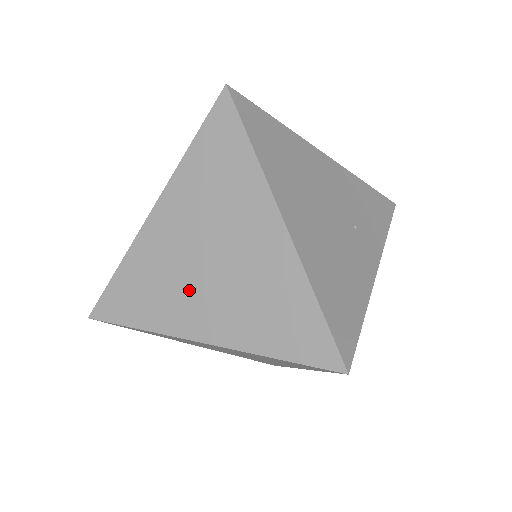
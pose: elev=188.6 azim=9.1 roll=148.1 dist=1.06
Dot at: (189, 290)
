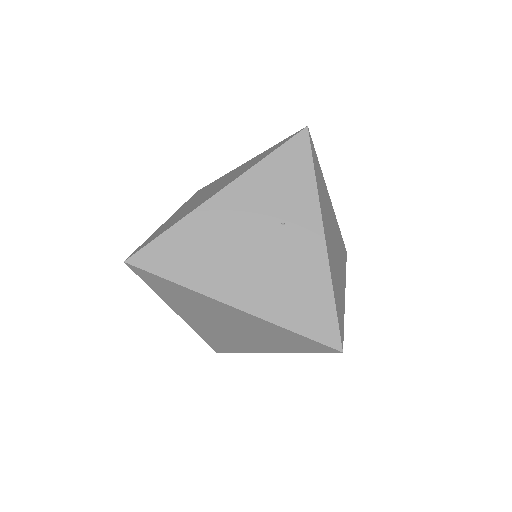
Dot at: (236, 338)
